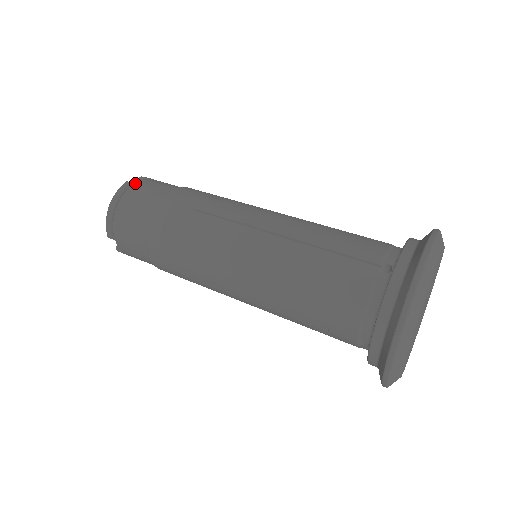
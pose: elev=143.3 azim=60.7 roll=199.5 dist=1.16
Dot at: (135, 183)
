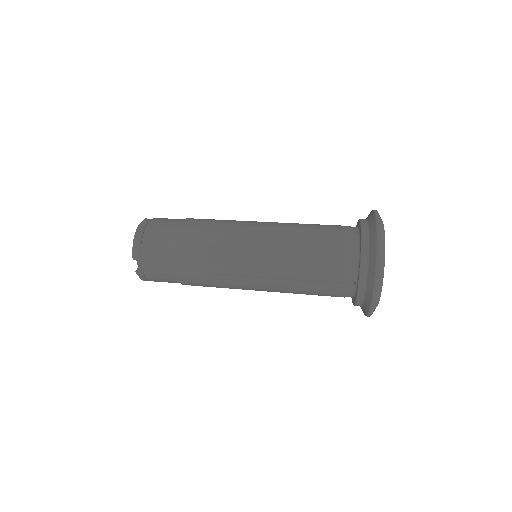
Dot at: (153, 218)
